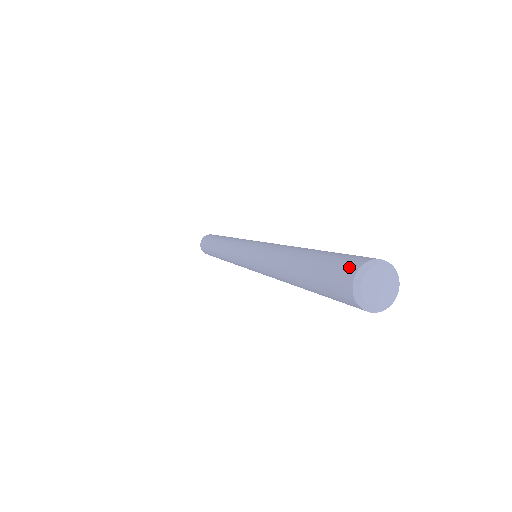
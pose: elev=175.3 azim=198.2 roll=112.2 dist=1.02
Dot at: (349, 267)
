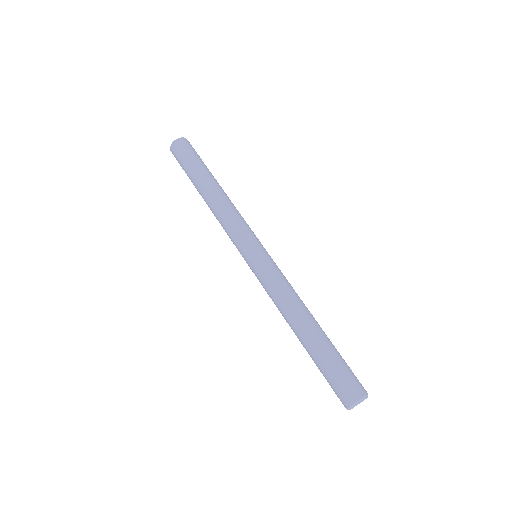
Dot at: (355, 391)
